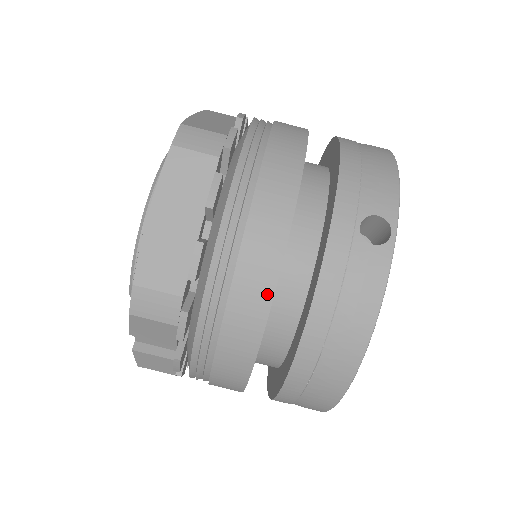
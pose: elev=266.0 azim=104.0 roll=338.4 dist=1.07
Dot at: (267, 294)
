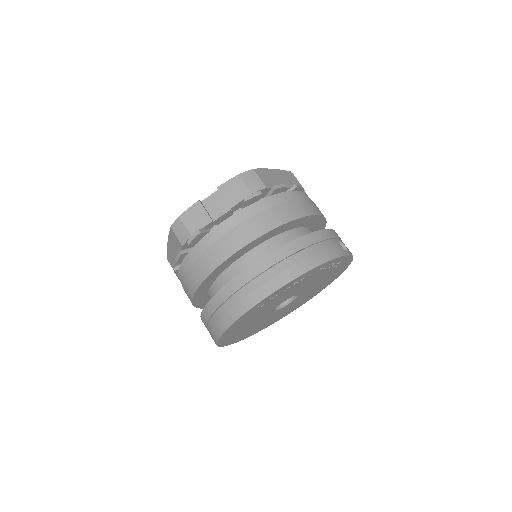
Dot at: (297, 215)
